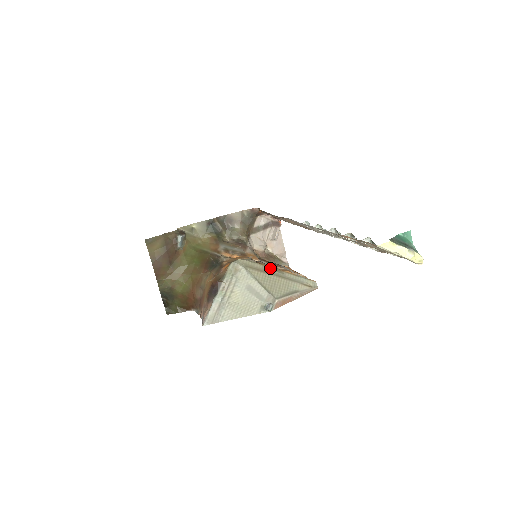
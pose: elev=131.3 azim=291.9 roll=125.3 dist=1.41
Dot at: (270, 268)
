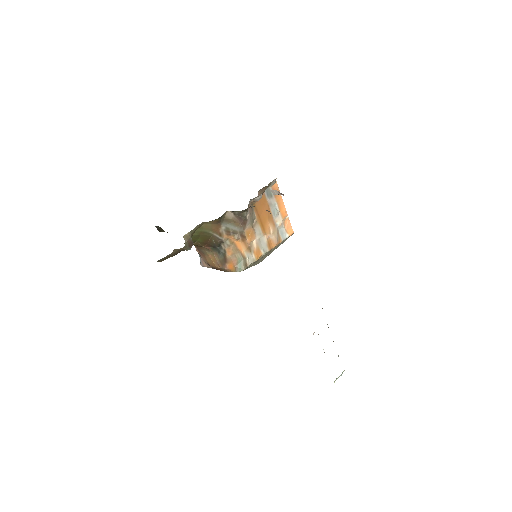
Dot at: occluded
